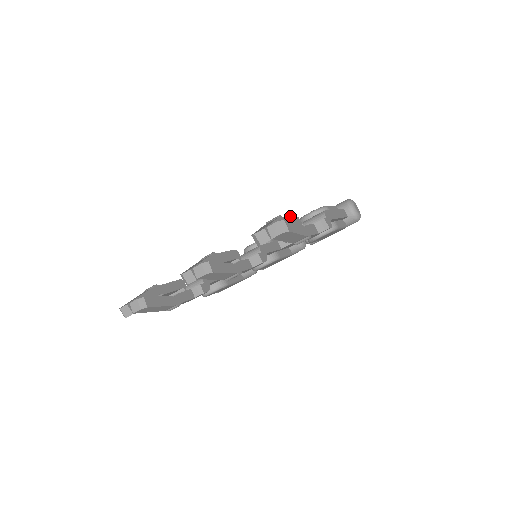
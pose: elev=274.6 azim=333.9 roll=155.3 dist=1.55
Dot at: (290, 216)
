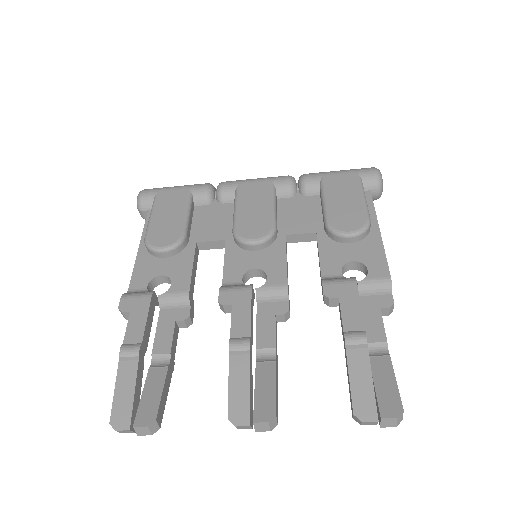
Dot at: occluded
